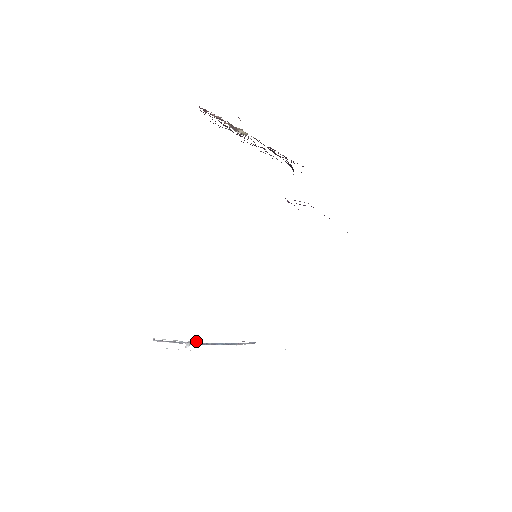
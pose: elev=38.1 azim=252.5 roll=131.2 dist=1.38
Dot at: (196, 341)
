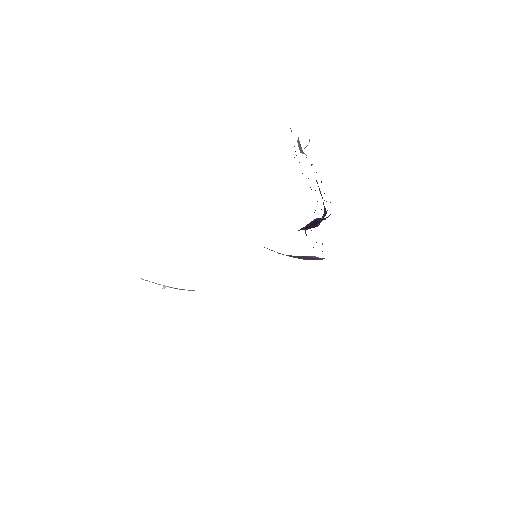
Dot at: occluded
